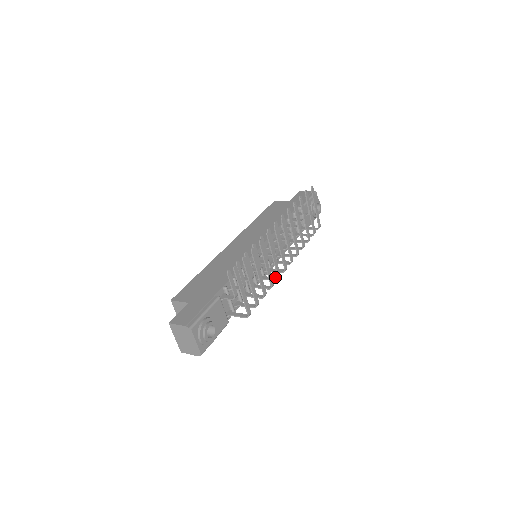
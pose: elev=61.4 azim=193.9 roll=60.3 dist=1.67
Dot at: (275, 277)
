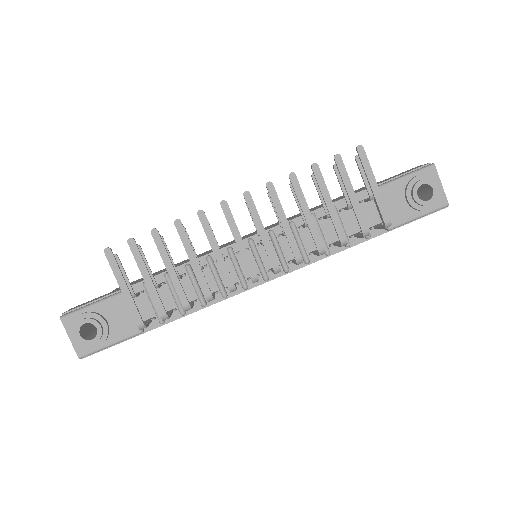
Dot at: occluded
